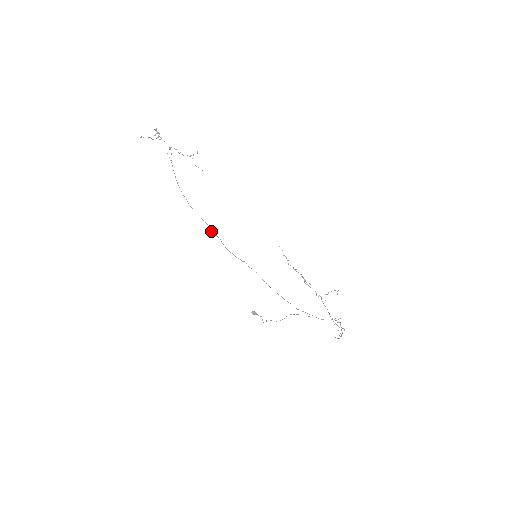
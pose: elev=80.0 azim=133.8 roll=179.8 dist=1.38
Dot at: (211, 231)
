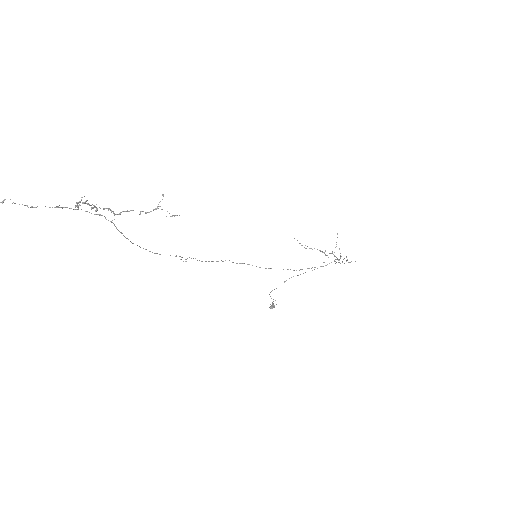
Dot at: (185, 259)
